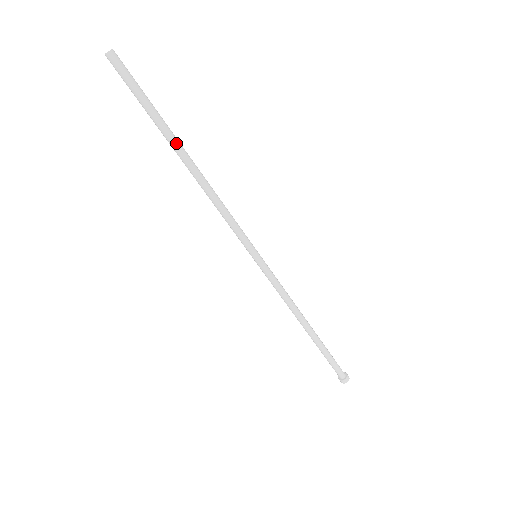
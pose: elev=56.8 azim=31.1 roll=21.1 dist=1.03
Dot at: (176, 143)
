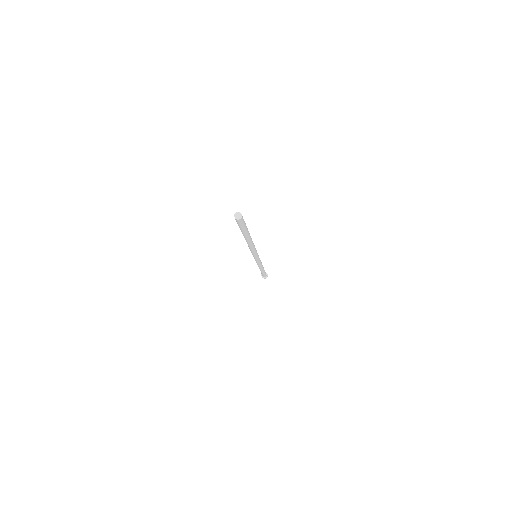
Dot at: (249, 237)
